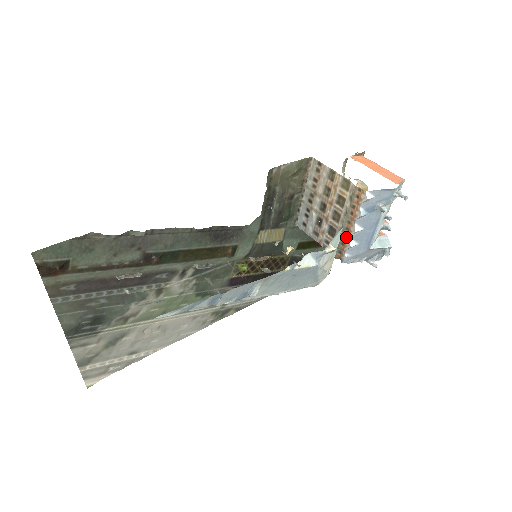
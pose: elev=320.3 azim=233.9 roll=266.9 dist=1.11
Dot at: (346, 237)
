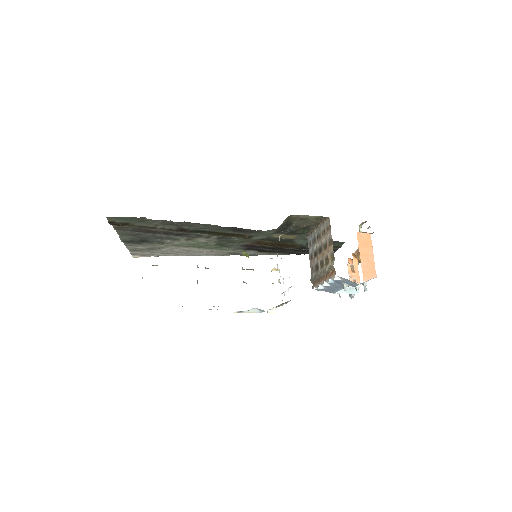
Dot at: (319, 281)
